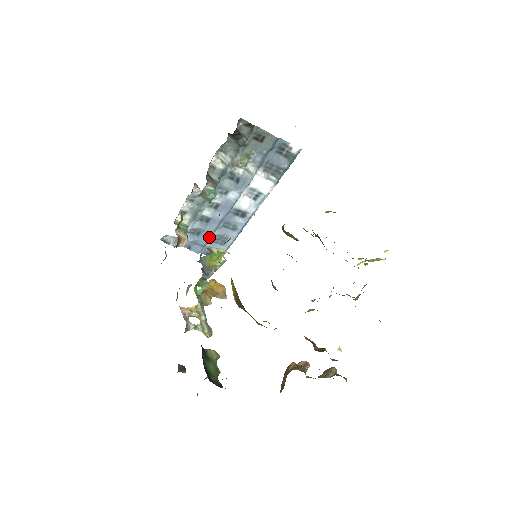
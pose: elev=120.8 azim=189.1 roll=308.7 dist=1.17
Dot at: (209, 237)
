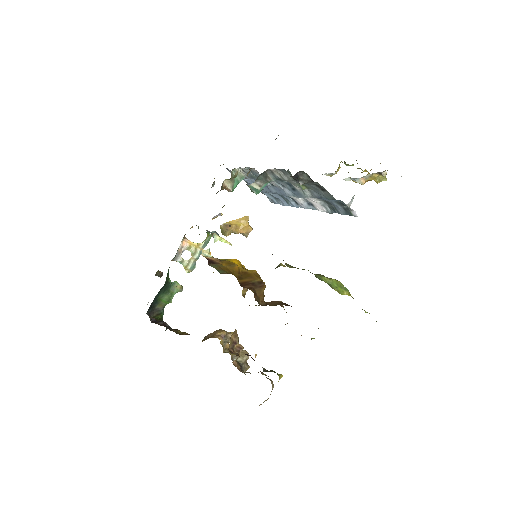
Dot at: (263, 191)
